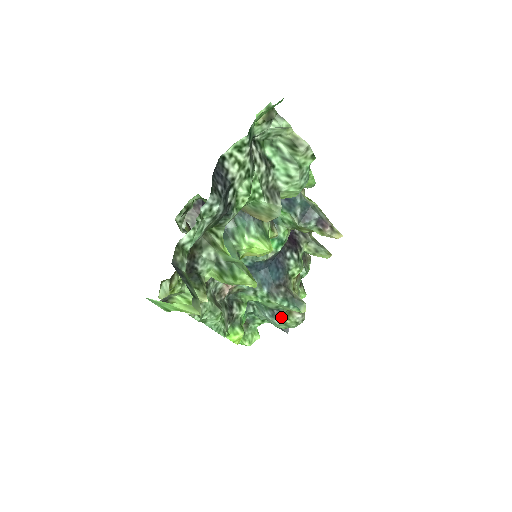
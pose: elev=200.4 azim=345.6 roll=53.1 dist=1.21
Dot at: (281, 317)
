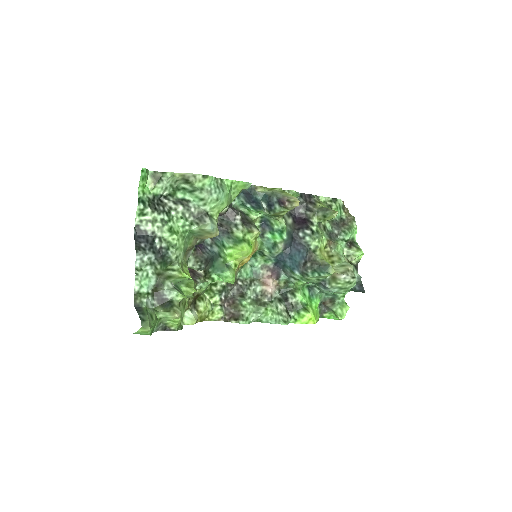
Dot at: (330, 285)
